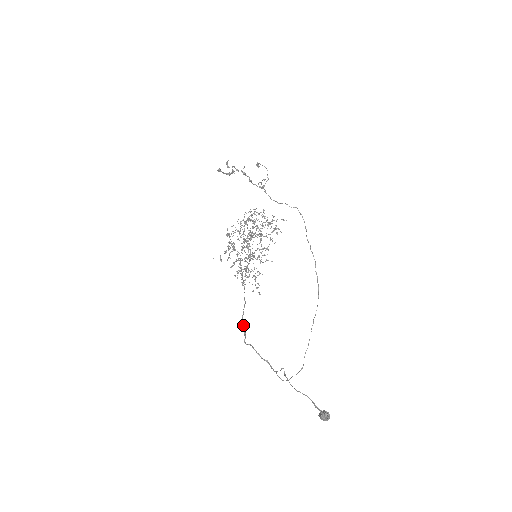
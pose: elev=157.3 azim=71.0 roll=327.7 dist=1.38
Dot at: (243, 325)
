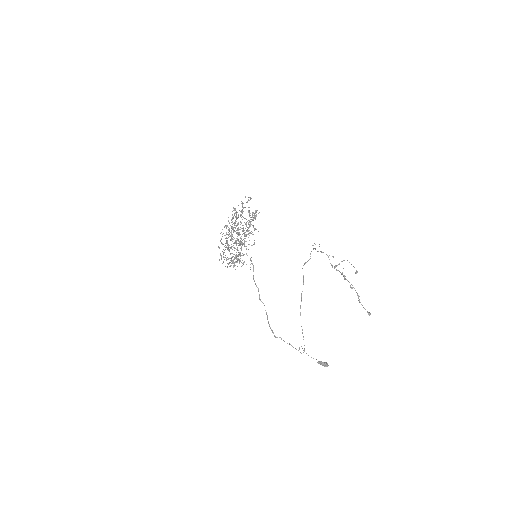
Dot at: occluded
